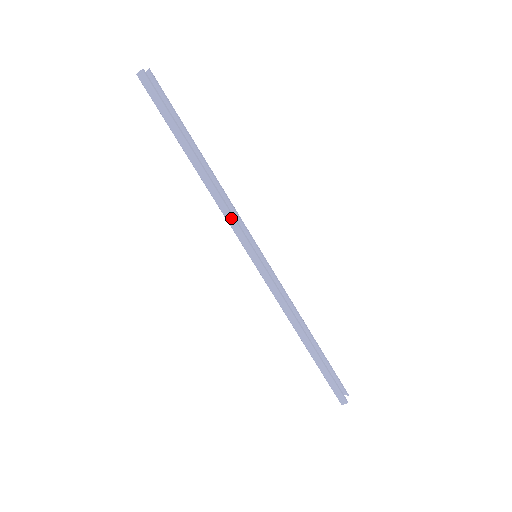
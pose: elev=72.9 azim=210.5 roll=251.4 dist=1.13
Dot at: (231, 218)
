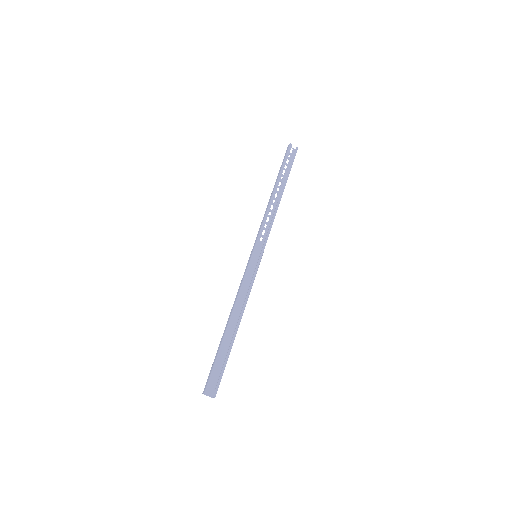
Dot at: (262, 225)
